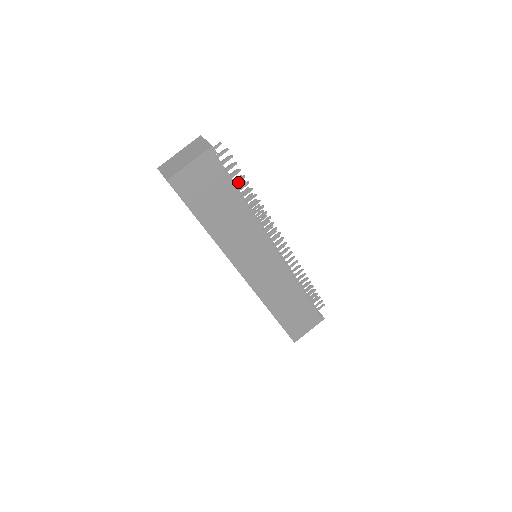
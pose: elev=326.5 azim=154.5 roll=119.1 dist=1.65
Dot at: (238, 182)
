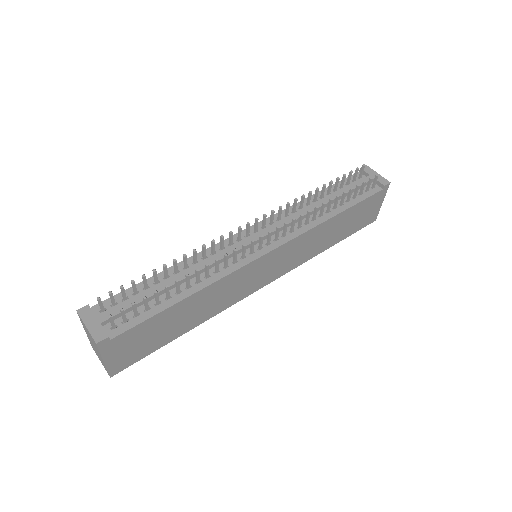
Dot at: (158, 299)
